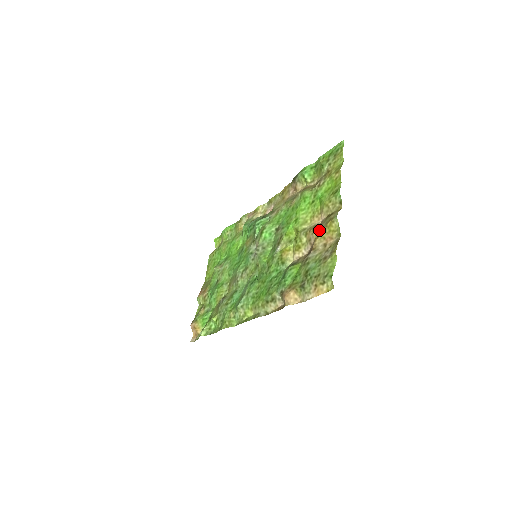
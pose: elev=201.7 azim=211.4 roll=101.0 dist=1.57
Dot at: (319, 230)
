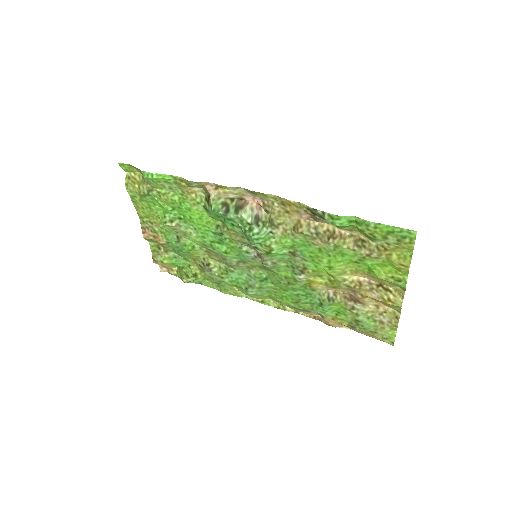
Dot at: (369, 293)
